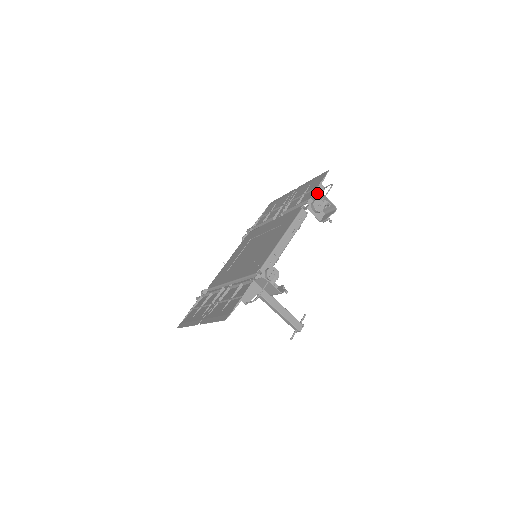
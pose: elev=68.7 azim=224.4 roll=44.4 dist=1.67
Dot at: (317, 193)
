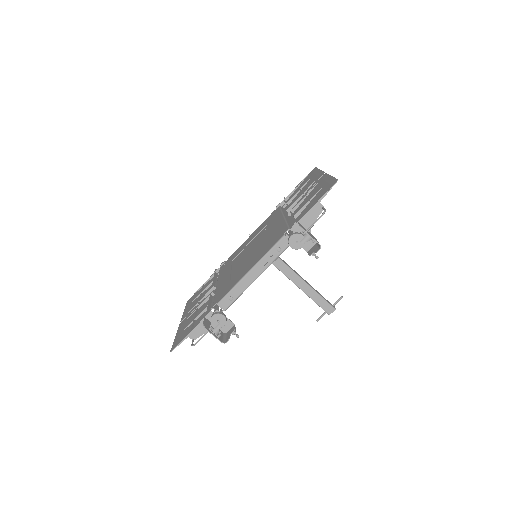
Dot at: (310, 215)
